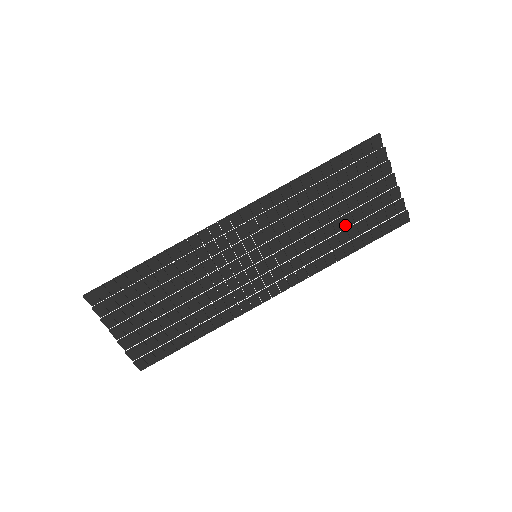
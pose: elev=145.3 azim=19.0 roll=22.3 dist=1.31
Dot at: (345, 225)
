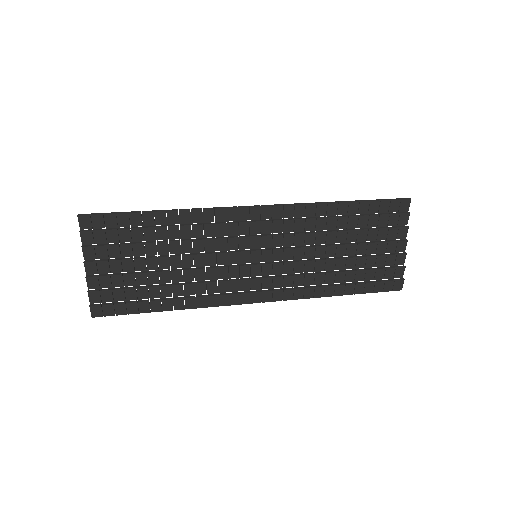
Dot at: (346, 266)
